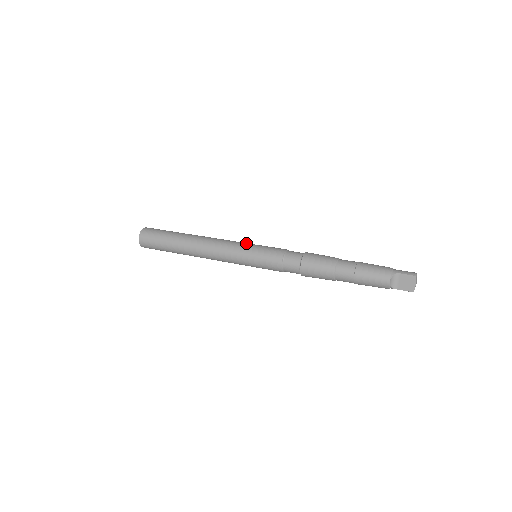
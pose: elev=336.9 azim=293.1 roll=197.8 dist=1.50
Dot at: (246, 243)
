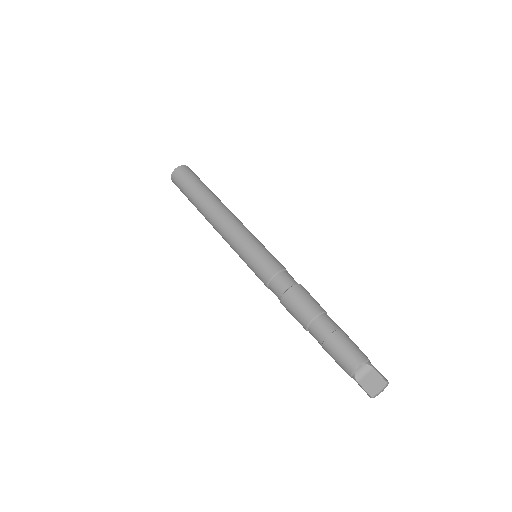
Dot at: occluded
